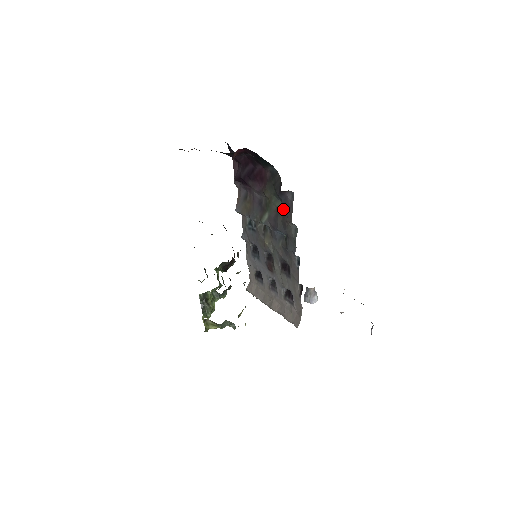
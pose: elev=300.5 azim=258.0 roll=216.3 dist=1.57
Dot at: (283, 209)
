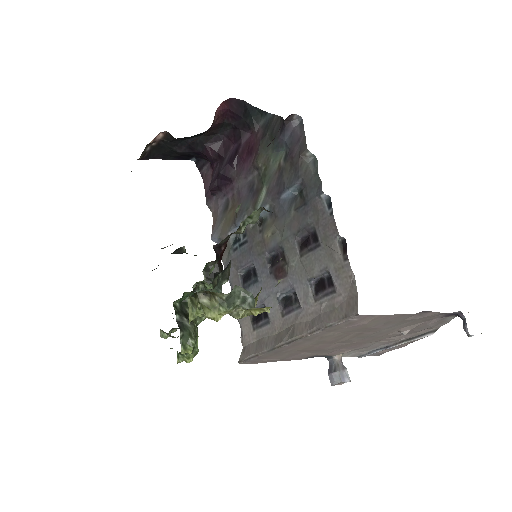
Dot at: (289, 153)
